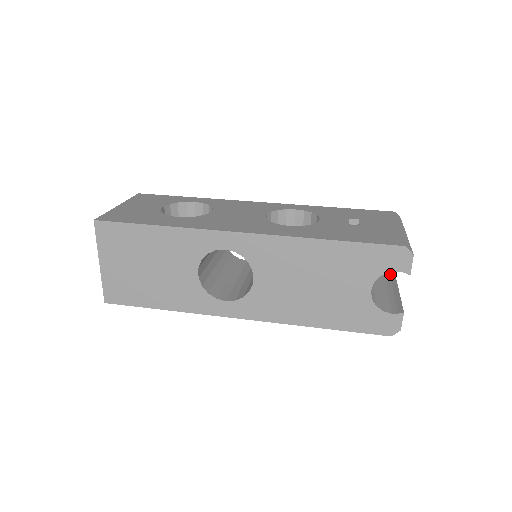
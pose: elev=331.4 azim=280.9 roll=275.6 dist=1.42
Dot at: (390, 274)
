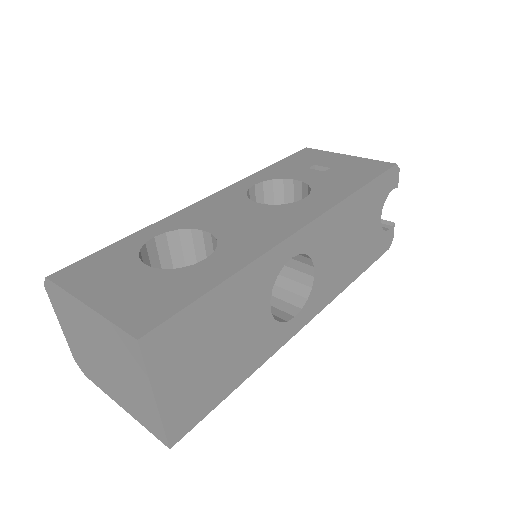
Dot at: occluded
